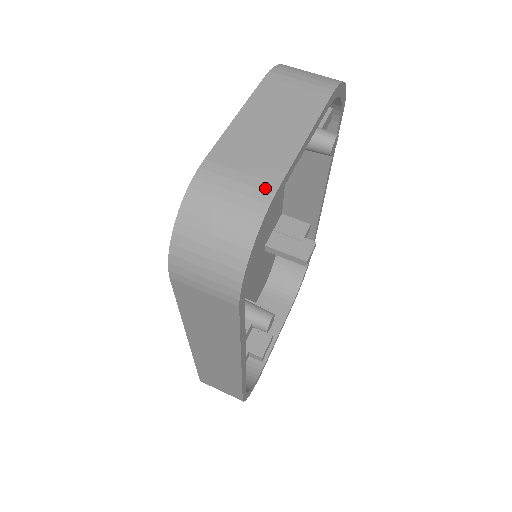
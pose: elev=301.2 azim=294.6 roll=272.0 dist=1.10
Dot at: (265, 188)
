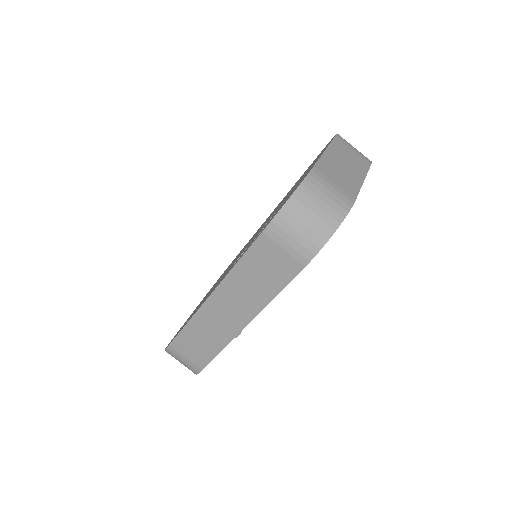
Dot at: (348, 198)
